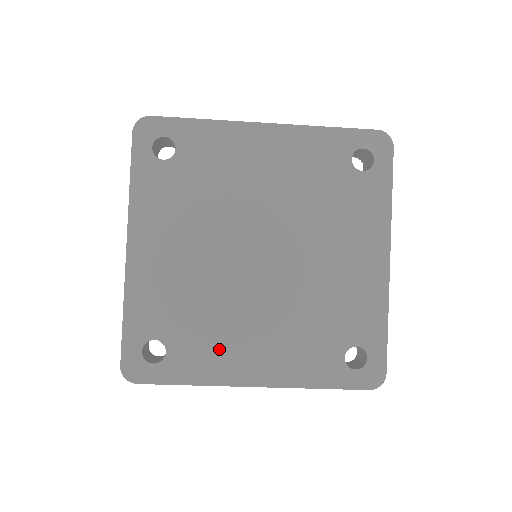
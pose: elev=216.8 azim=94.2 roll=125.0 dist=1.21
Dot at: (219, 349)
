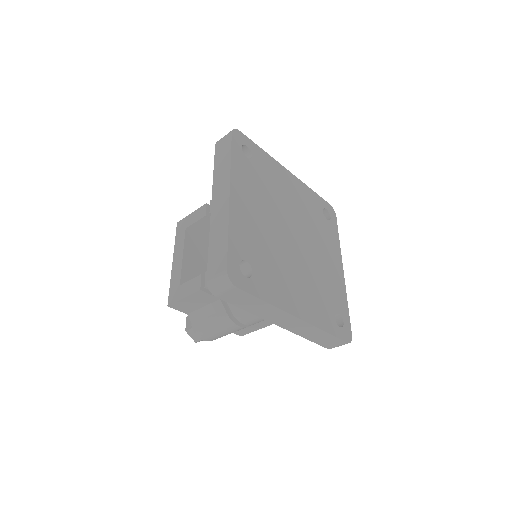
Dot at: (280, 284)
